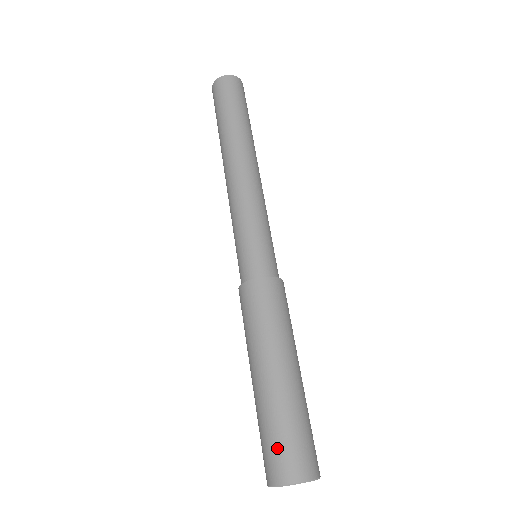
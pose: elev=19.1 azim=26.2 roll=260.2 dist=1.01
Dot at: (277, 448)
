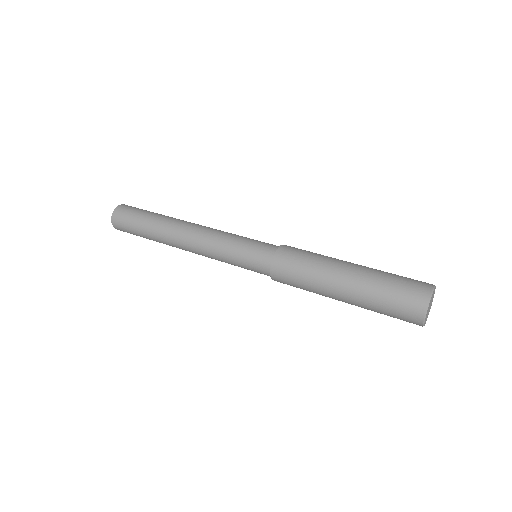
Dot at: (402, 289)
